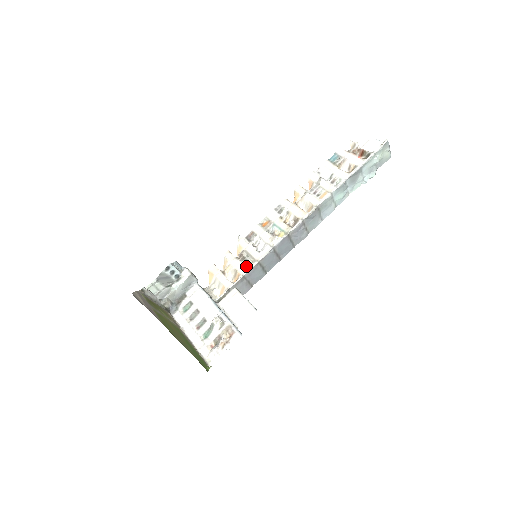
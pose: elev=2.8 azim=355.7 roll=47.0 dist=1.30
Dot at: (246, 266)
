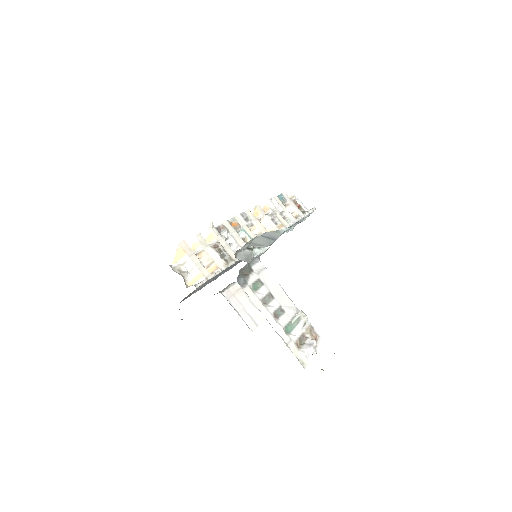
Dot at: (225, 261)
